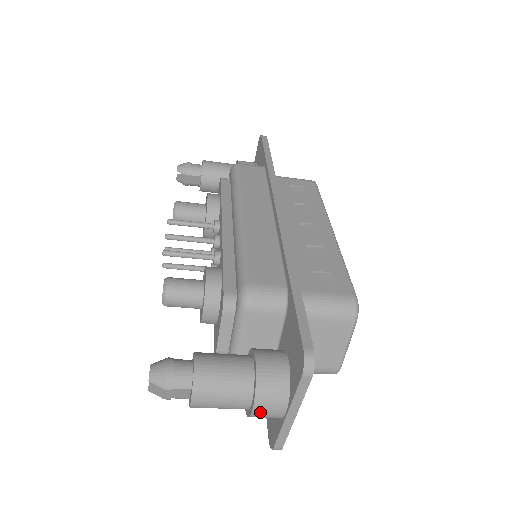
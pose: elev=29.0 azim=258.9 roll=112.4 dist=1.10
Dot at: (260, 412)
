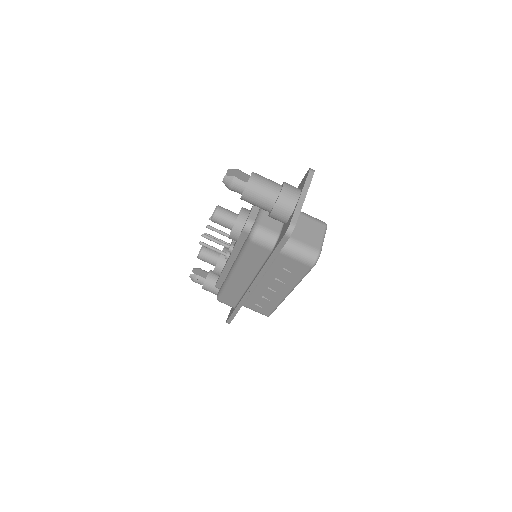
Dot at: (286, 191)
